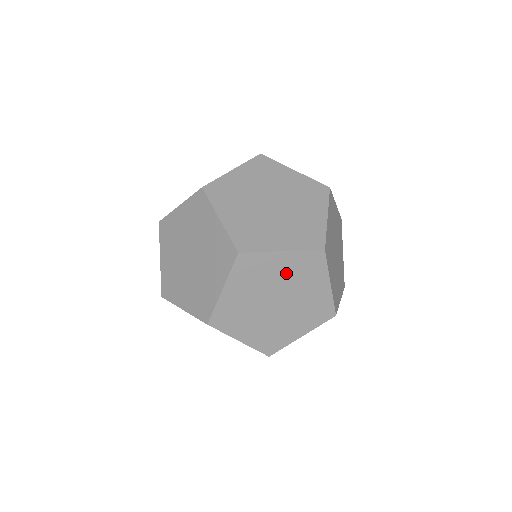
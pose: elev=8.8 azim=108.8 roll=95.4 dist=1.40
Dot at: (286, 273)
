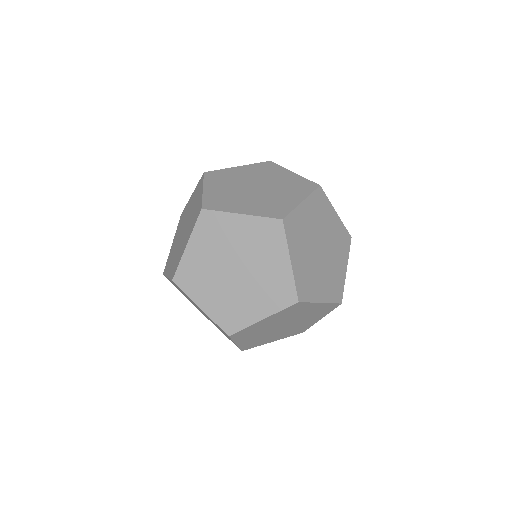
Dot at: (308, 313)
